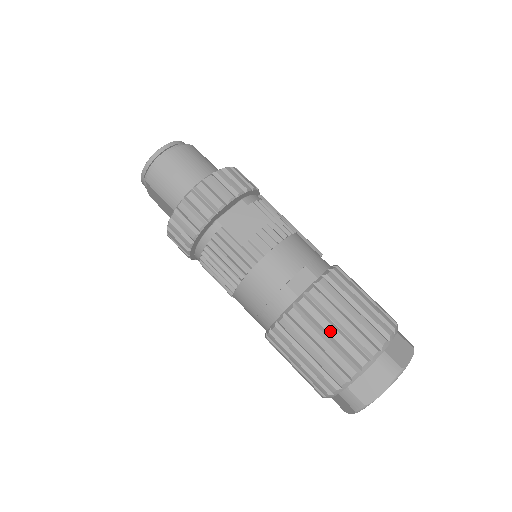
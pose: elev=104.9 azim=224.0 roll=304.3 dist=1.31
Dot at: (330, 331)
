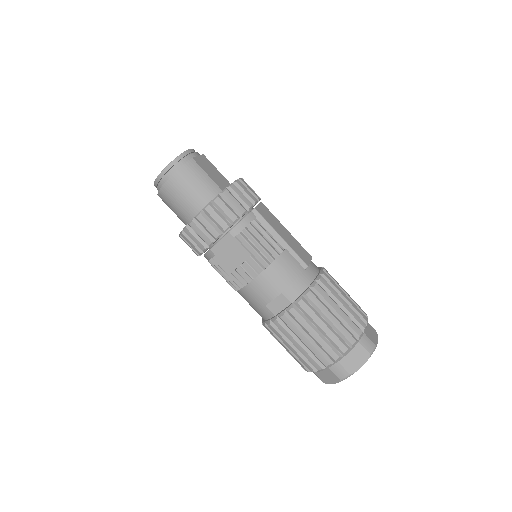
Dot at: (296, 345)
